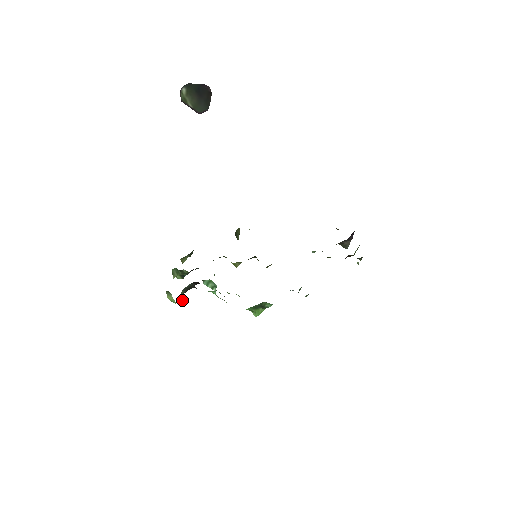
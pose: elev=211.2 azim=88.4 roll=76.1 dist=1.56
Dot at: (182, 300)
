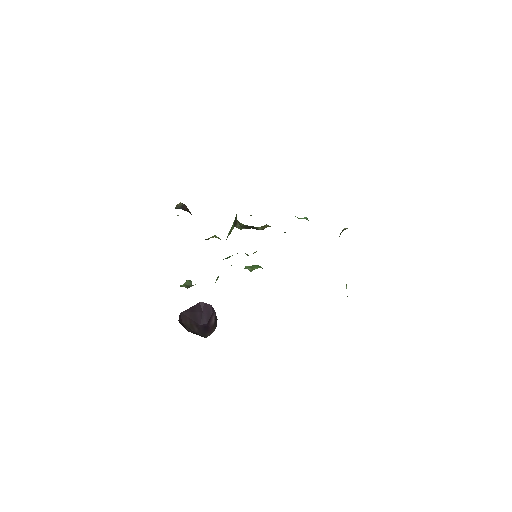
Dot at: occluded
